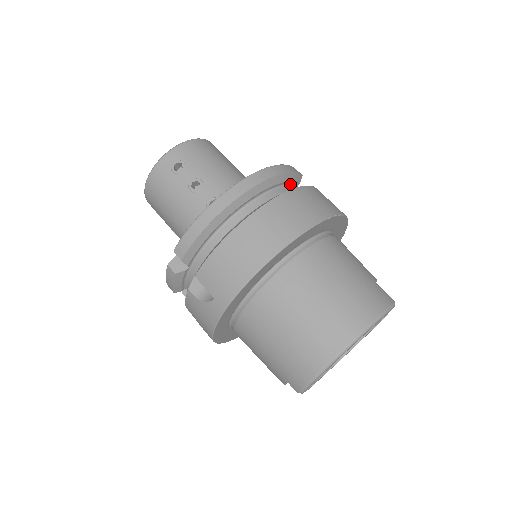
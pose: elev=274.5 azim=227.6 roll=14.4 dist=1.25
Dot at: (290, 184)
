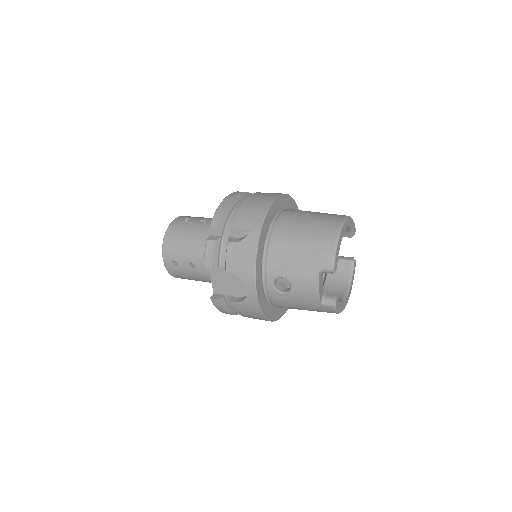
Dot at: occluded
